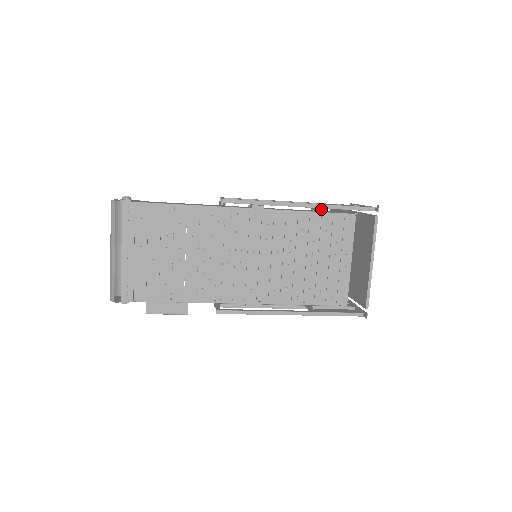
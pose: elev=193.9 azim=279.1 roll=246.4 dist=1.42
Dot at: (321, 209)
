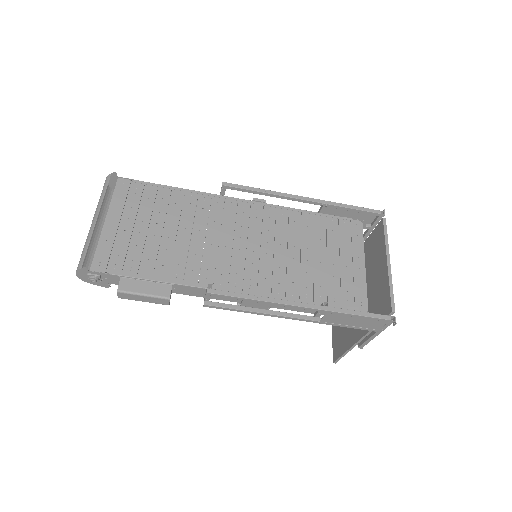
Dot at: (325, 206)
